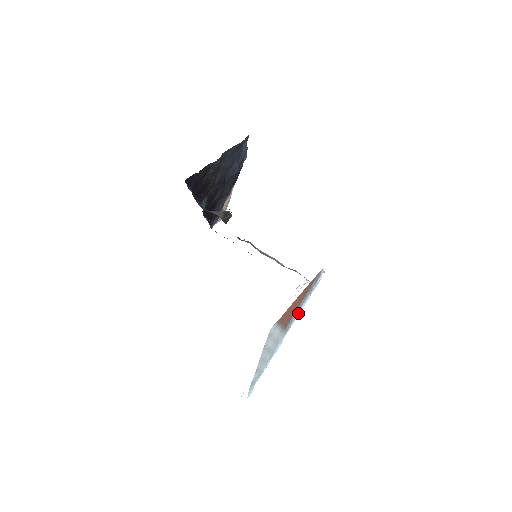
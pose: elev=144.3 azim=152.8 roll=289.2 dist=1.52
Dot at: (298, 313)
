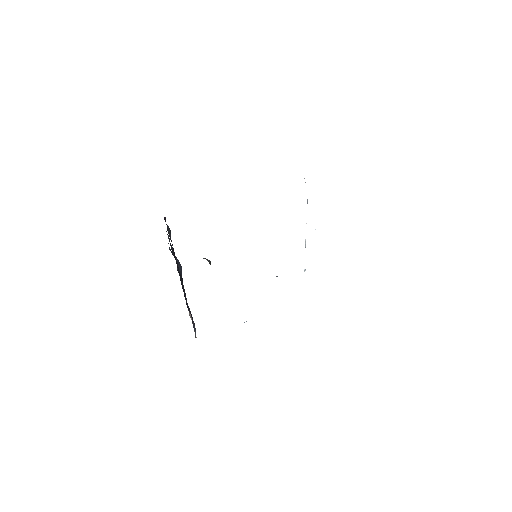
Dot at: occluded
